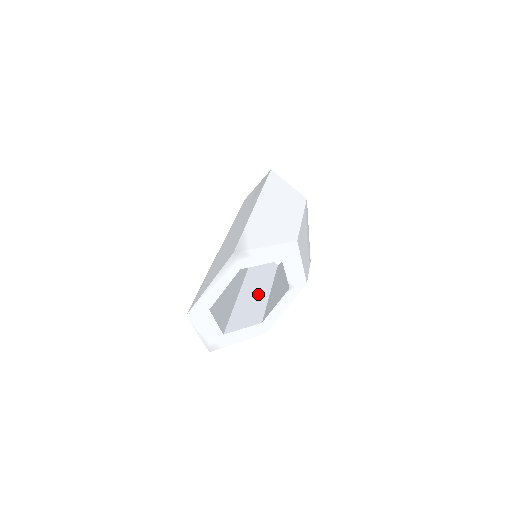
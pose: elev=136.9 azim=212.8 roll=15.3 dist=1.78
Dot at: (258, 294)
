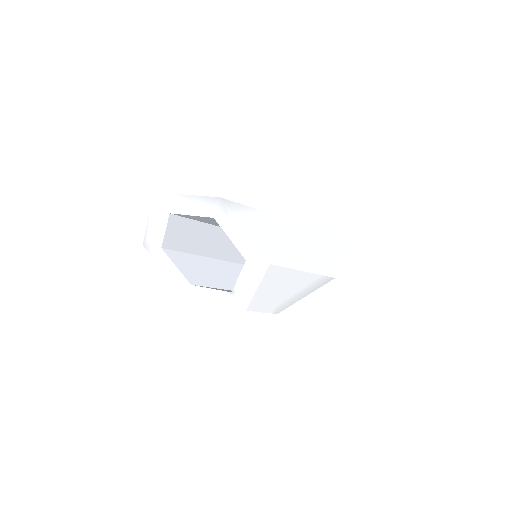
Dot at: (224, 278)
